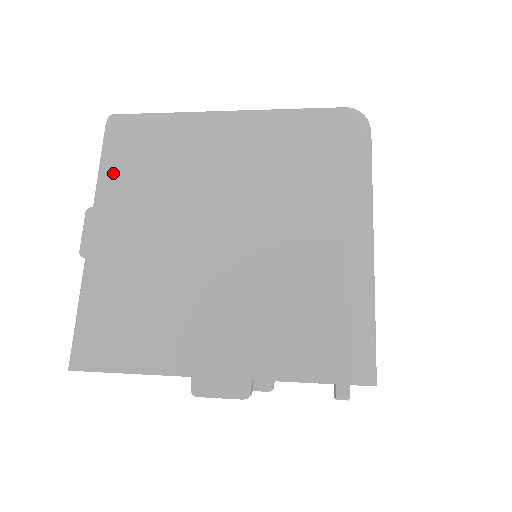
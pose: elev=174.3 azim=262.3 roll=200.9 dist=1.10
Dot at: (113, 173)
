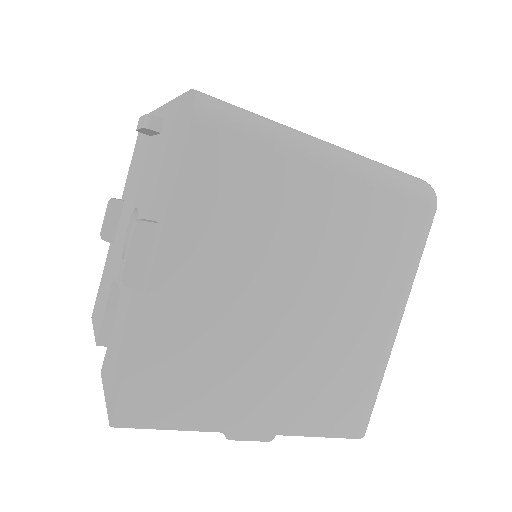
Dot at: (193, 195)
